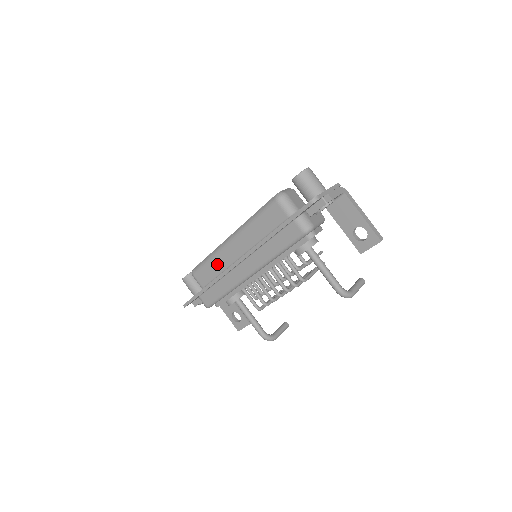
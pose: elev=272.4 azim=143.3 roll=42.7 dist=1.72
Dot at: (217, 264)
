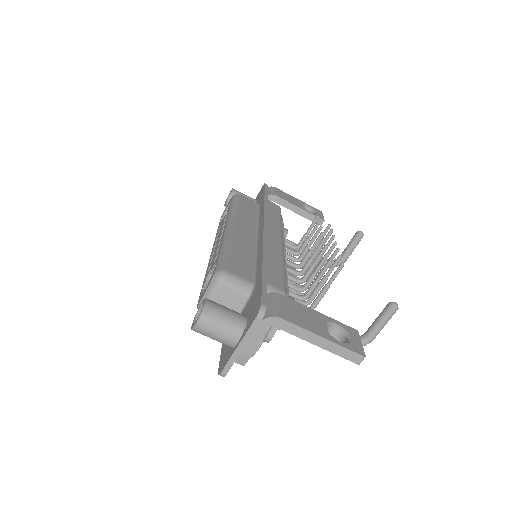
Dot at: occluded
